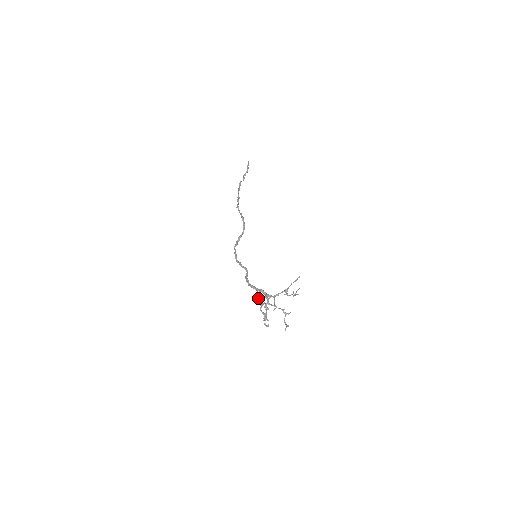
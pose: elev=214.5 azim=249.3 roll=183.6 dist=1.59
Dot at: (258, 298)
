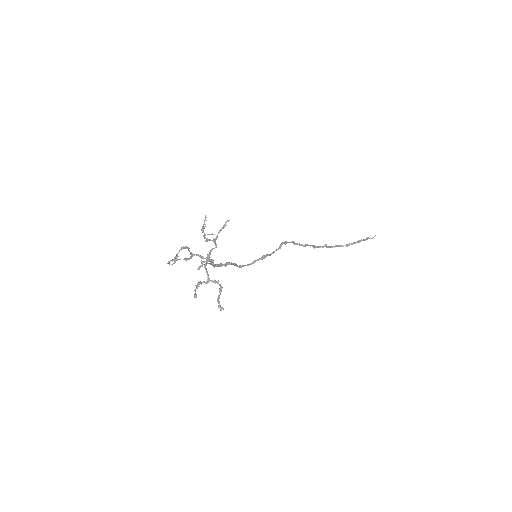
Dot at: occluded
